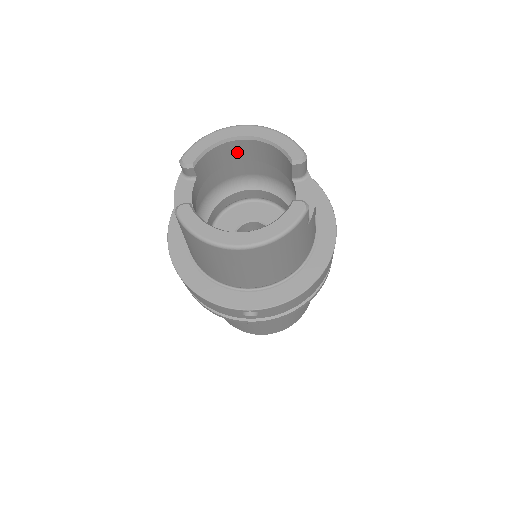
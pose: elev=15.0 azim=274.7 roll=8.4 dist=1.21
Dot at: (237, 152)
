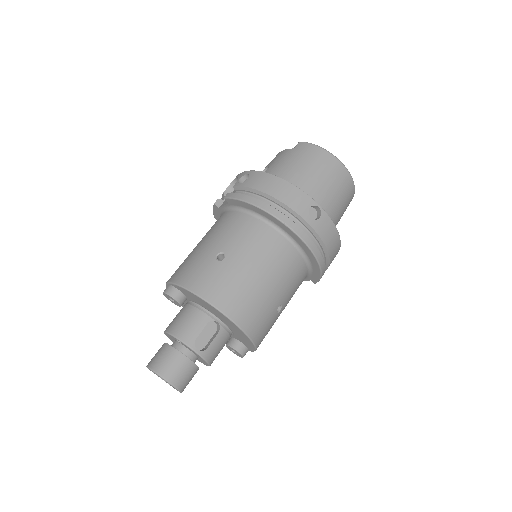
Dot at: occluded
